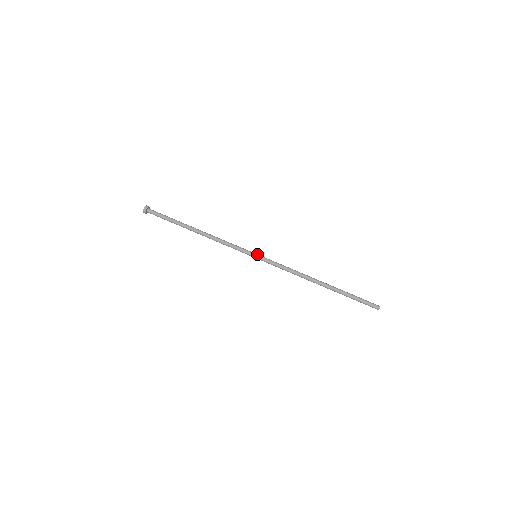
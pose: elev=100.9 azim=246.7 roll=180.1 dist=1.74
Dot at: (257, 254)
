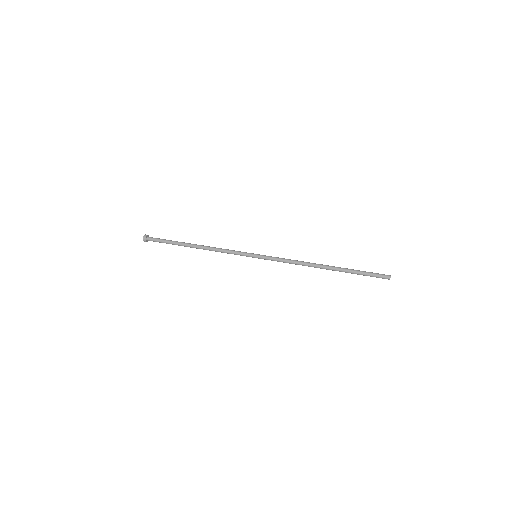
Dot at: (257, 255)
